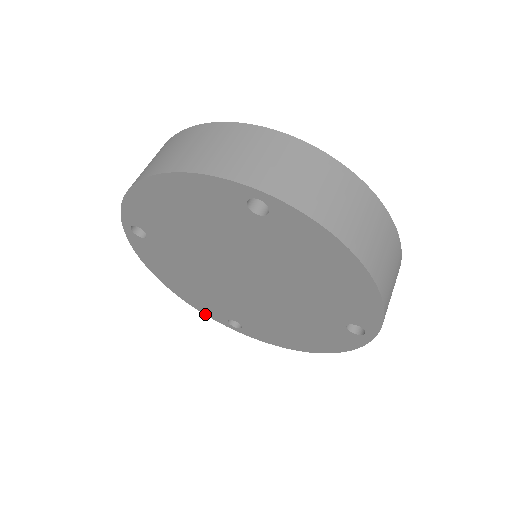
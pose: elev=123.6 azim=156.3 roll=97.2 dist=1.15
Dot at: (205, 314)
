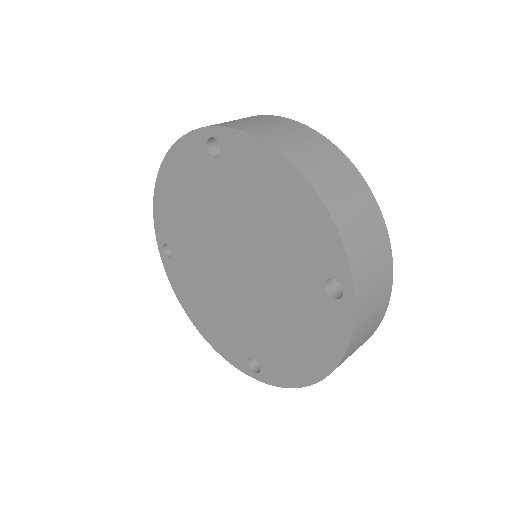
Dot at: (231, 363)
